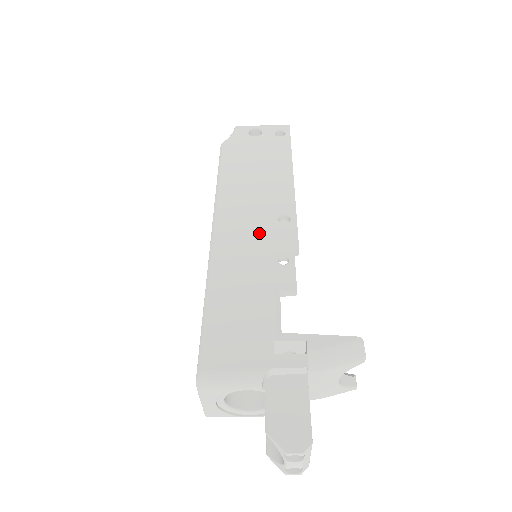
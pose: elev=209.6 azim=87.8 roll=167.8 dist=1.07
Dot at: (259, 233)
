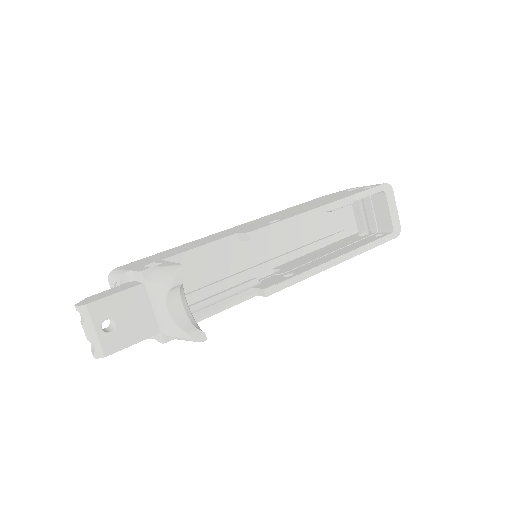
Dot at: (248, 227)
